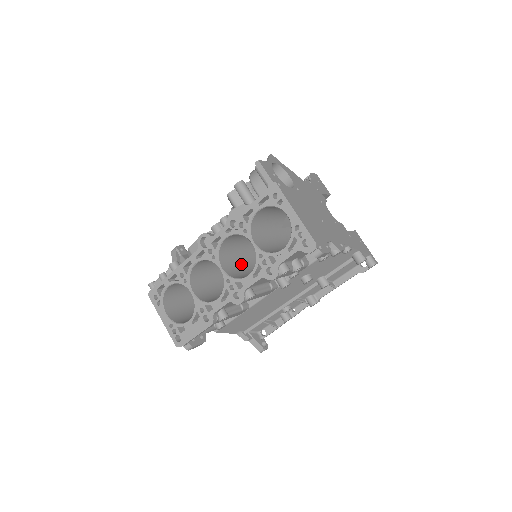
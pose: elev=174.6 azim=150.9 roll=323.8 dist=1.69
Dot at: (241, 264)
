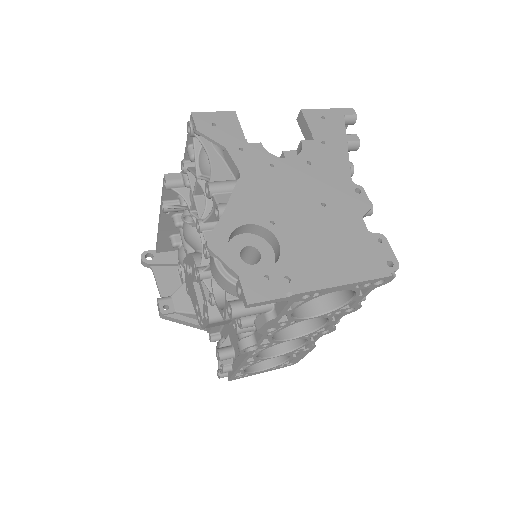
Dot at: occluded
